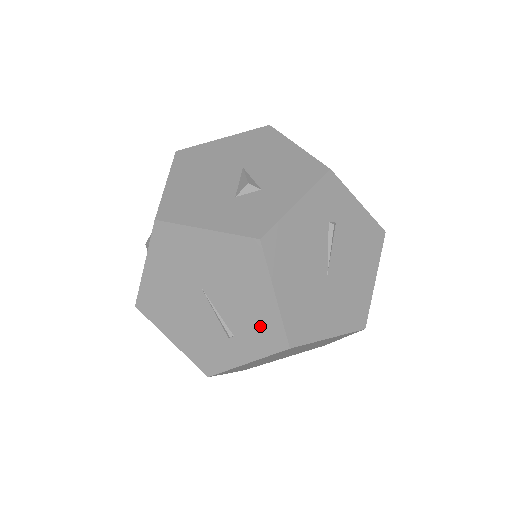
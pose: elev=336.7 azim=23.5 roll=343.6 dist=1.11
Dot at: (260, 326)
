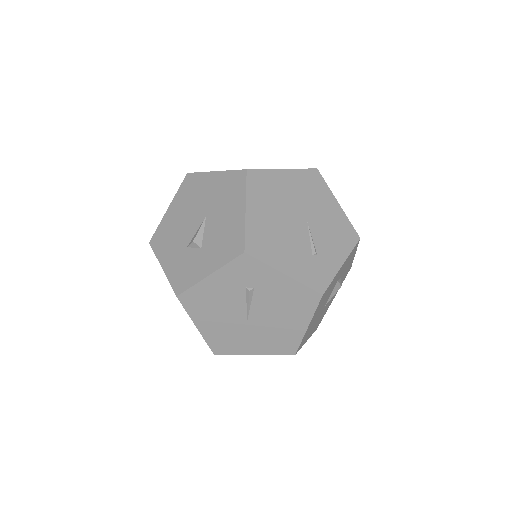
Dot at: occluded
